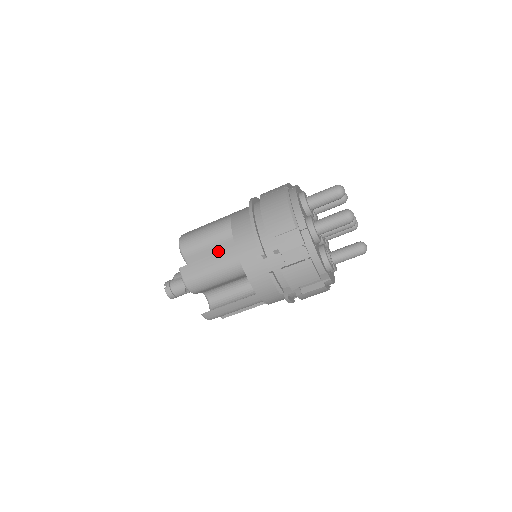
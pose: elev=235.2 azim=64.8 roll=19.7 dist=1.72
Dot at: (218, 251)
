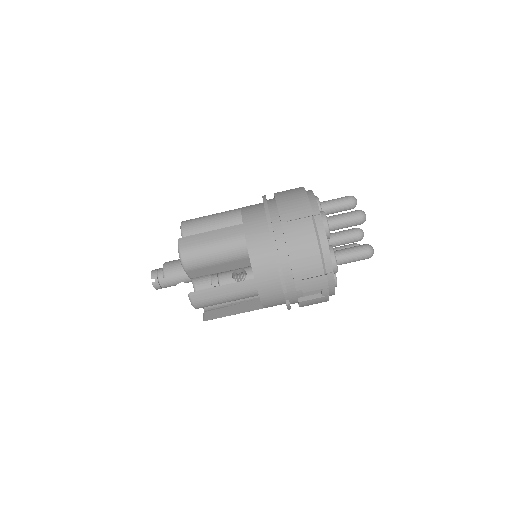
Dot at: (225, 266)
